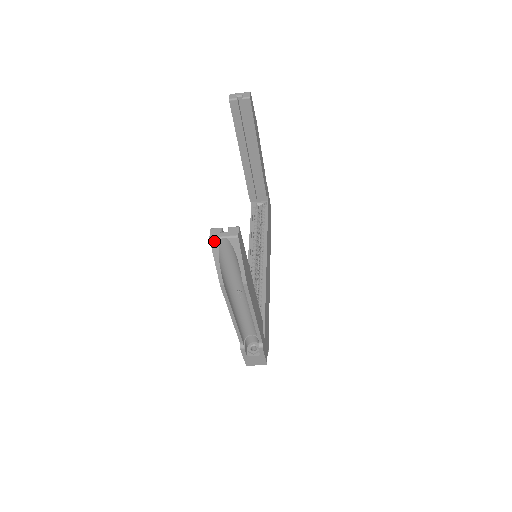
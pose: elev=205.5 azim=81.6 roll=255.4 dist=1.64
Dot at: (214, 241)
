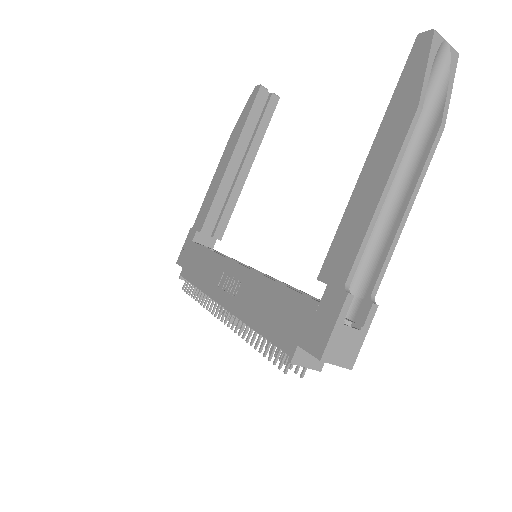
Dot at: (437, 36)
